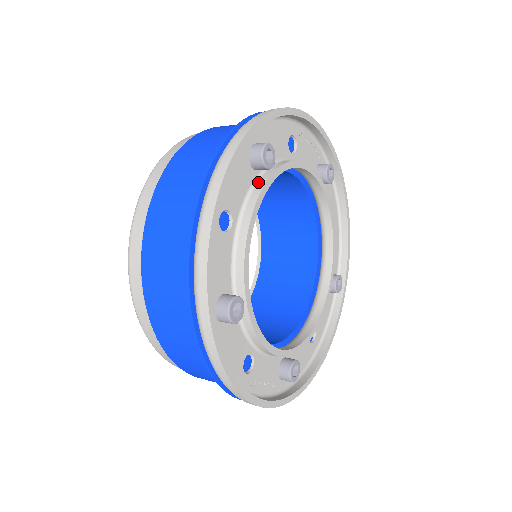
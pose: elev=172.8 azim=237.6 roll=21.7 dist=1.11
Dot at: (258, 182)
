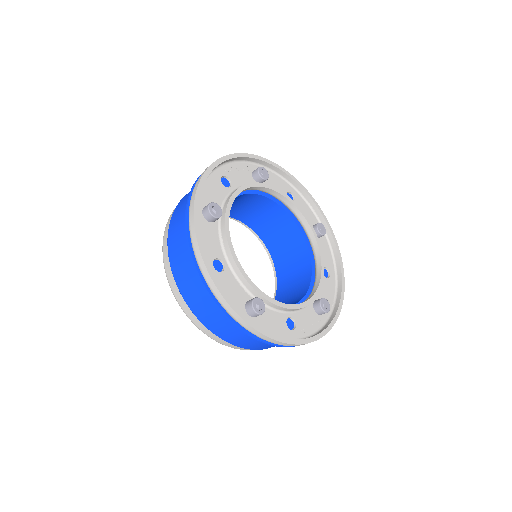
Dot at: (221, 227)
